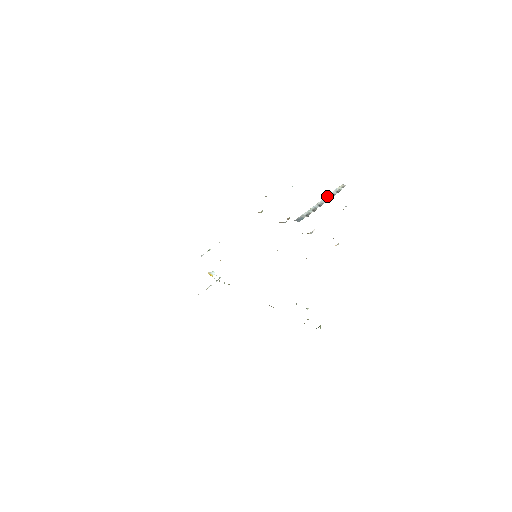
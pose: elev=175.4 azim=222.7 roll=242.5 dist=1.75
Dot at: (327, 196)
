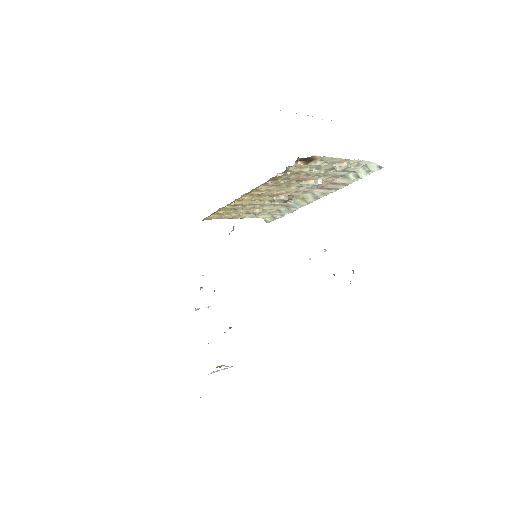
Dot at: occluded
